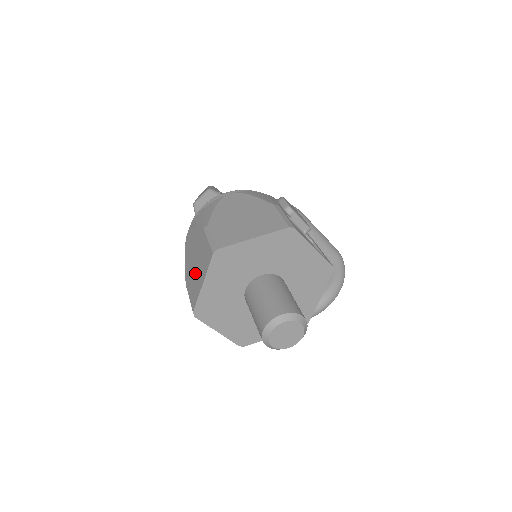
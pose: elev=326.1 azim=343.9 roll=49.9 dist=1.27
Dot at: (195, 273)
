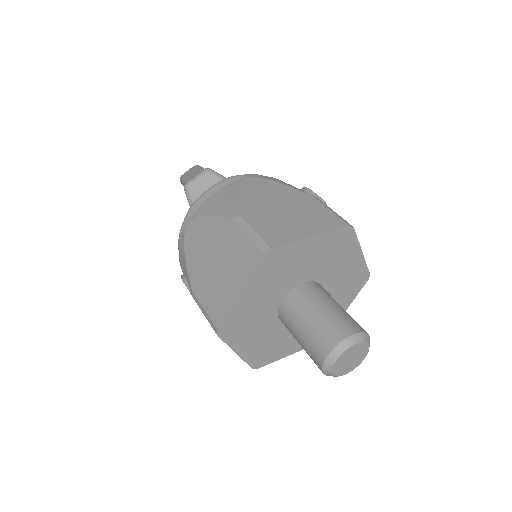
Dot at: (217, 277)
